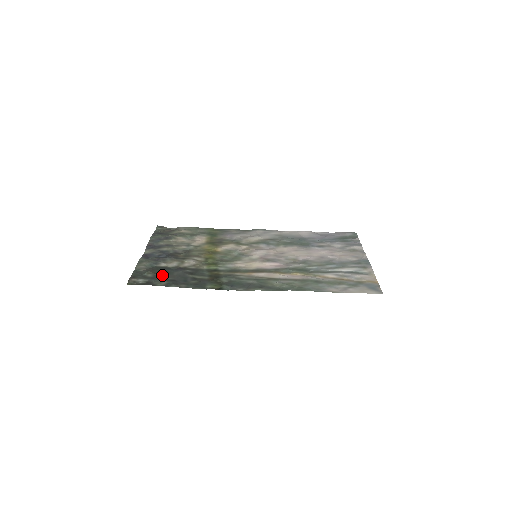
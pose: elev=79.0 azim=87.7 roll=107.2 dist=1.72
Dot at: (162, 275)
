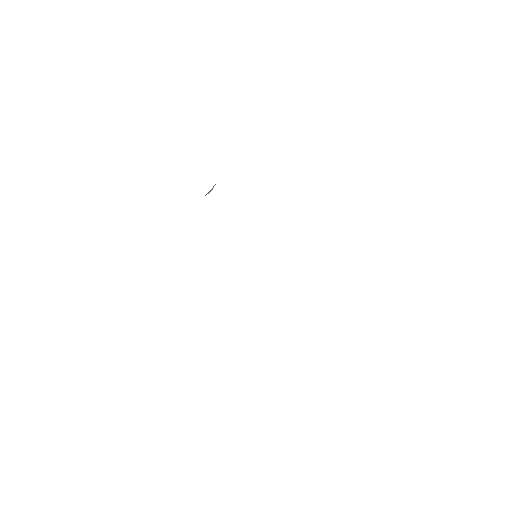
Dot at: occluded
